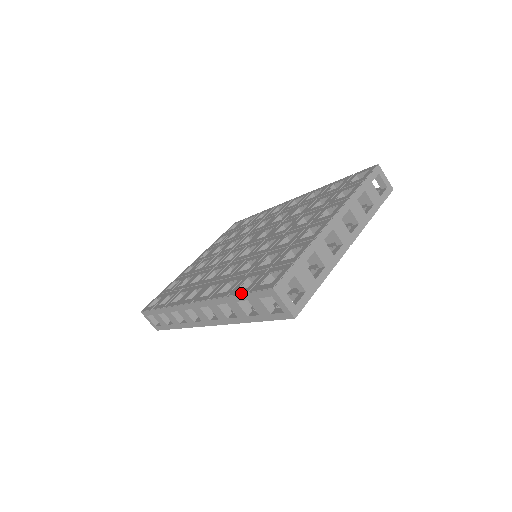
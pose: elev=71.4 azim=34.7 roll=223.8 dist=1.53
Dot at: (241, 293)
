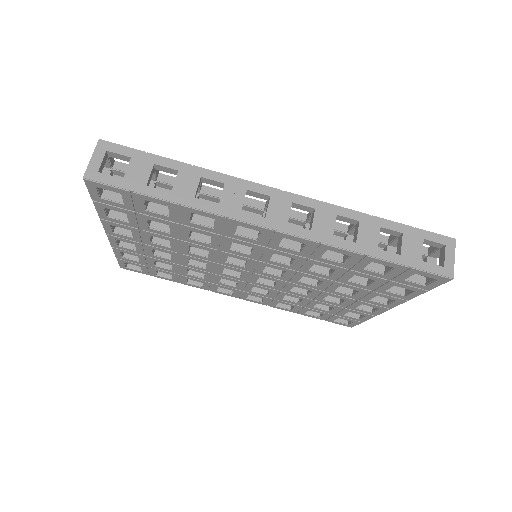
Dot at: (401, 223)
